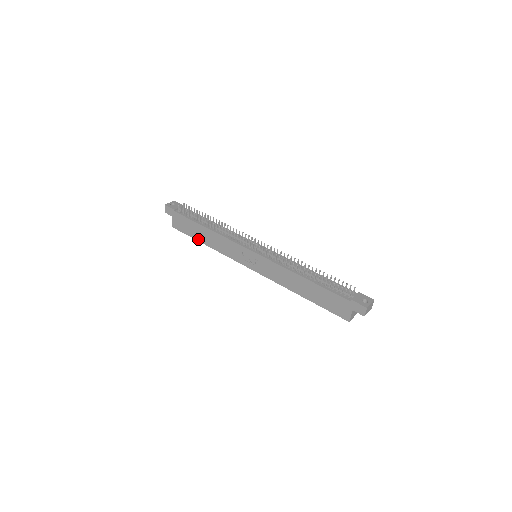
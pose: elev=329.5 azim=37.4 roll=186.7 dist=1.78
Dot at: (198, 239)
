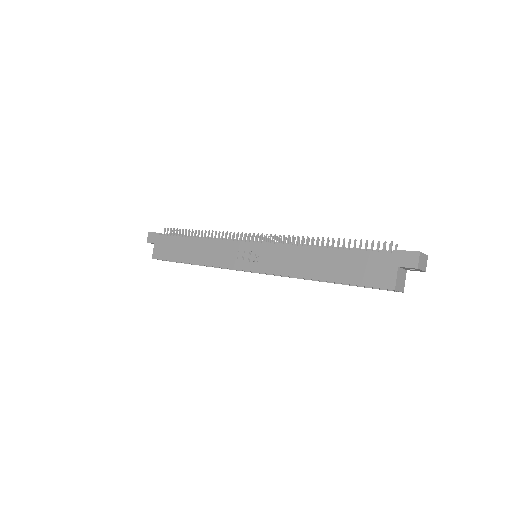
Dot at: (182, 259)
